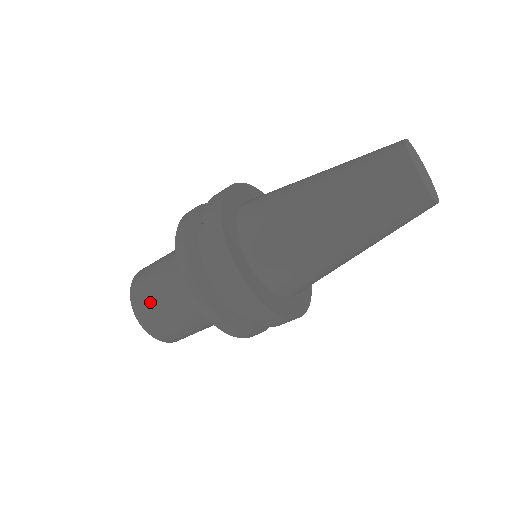
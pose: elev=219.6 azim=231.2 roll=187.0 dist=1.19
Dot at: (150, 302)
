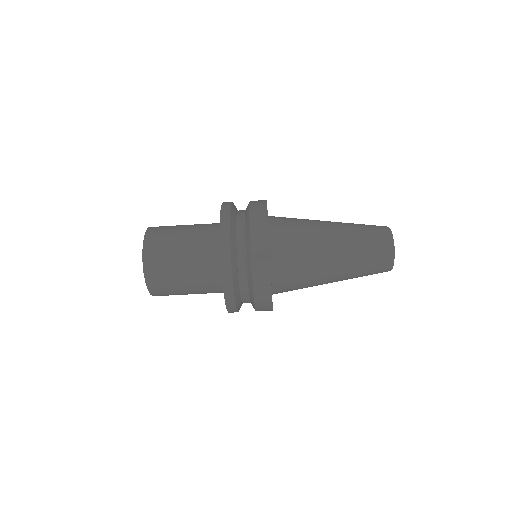
Dot at: (166, 273)
